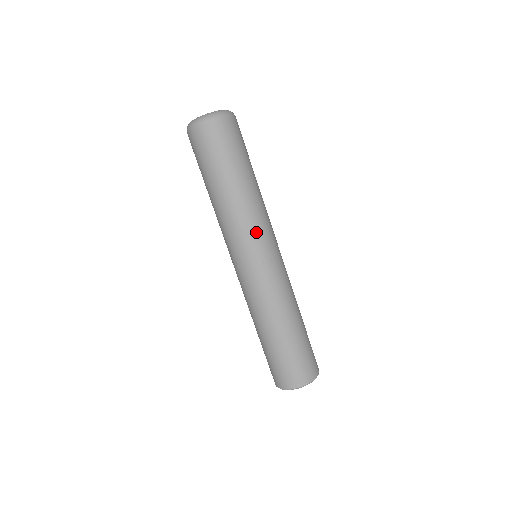
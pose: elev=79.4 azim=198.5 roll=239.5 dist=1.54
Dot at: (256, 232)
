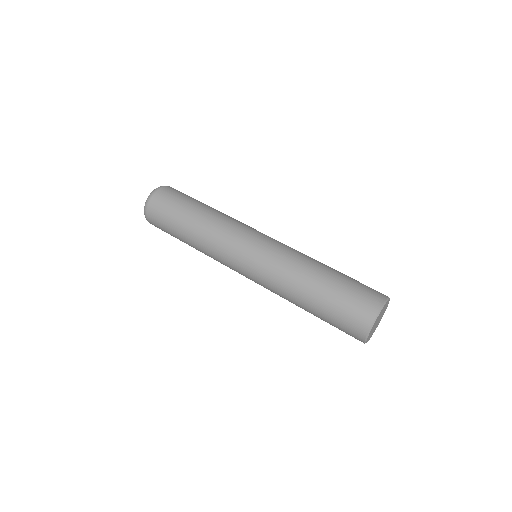
Dot at: occluded
